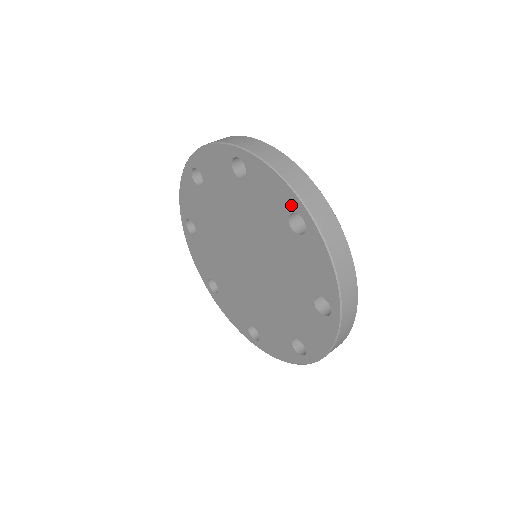
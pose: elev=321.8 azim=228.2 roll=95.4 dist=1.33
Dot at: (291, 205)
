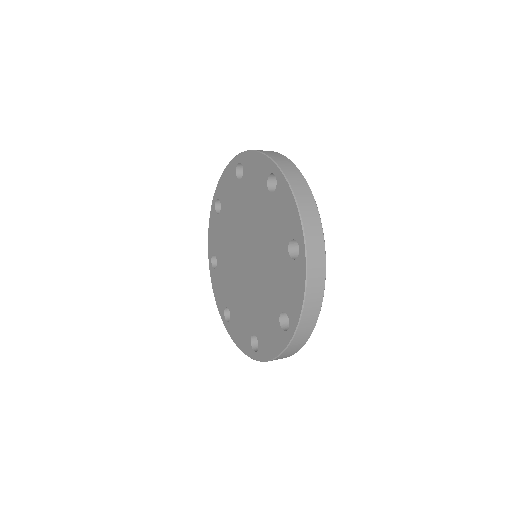
Dot at: (267, 170)
